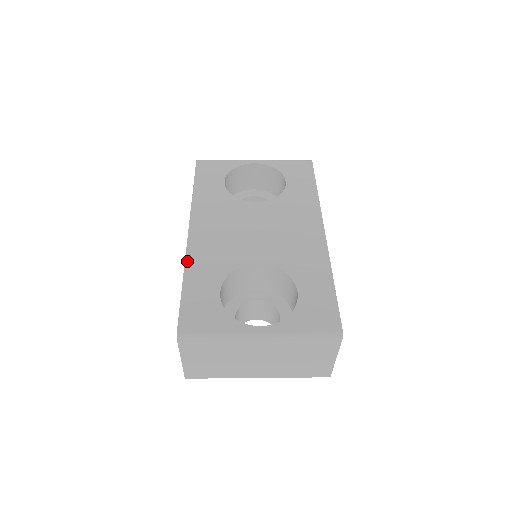
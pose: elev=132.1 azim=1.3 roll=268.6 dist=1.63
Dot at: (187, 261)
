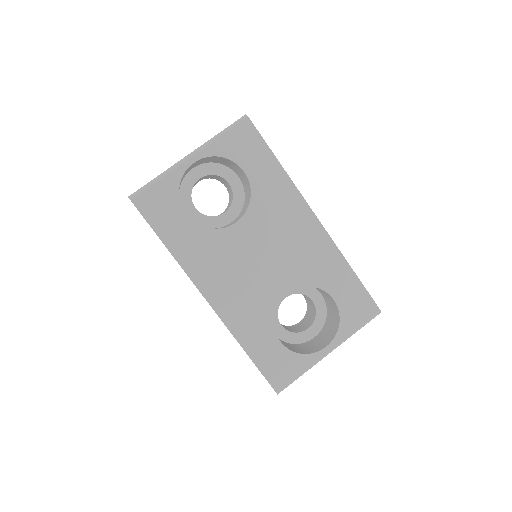
Dot at: (233, 332)
